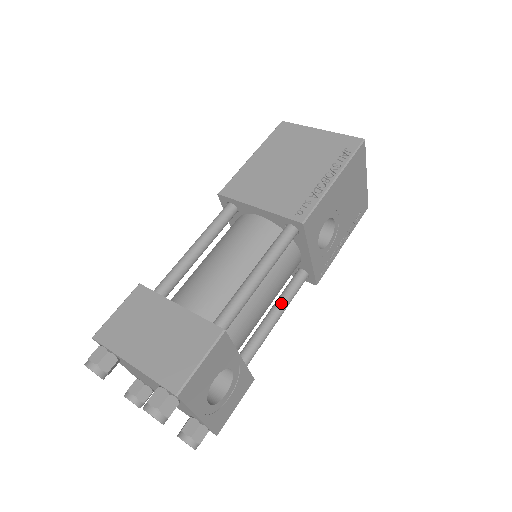
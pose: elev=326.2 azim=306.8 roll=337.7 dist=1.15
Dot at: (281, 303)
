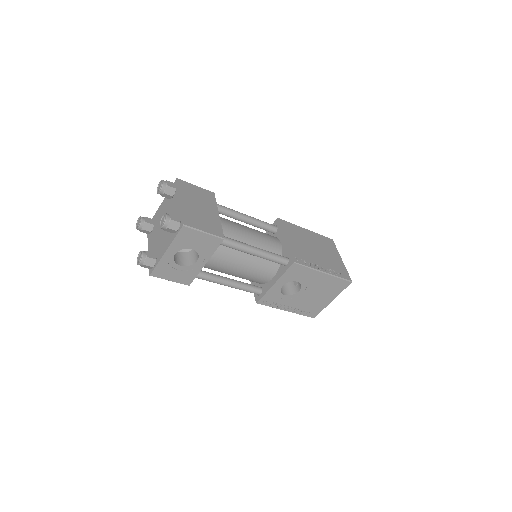
Dot at: (238, 283)
